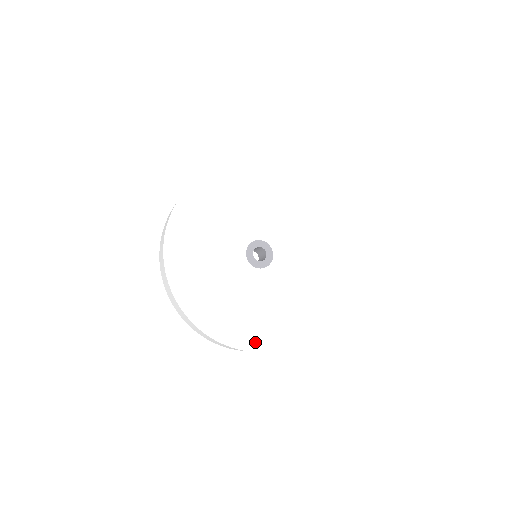
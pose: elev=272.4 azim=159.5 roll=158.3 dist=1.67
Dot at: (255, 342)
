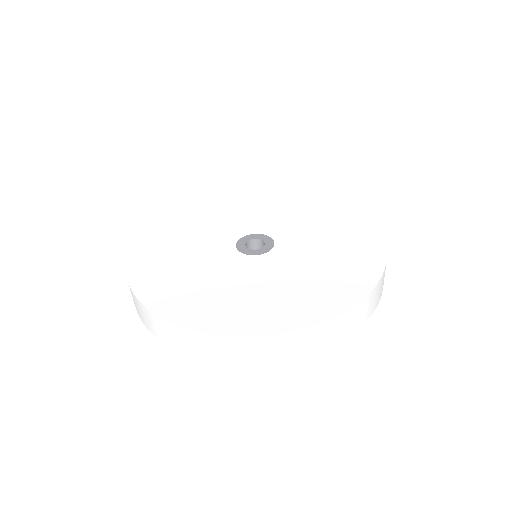
Dot at: (150, 292)
